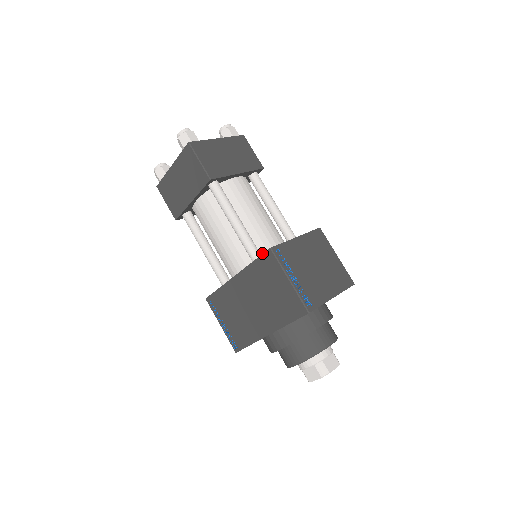
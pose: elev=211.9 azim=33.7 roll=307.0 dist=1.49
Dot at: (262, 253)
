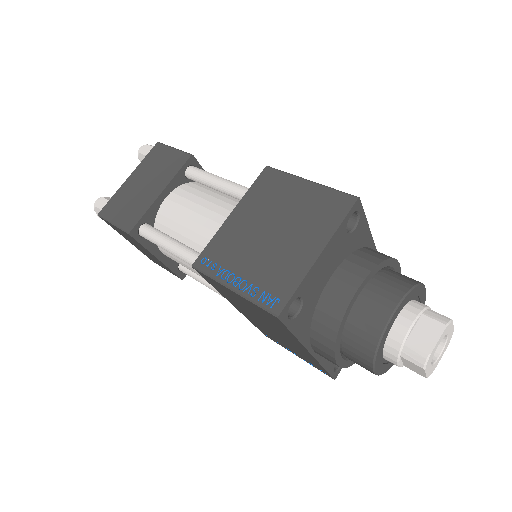
Dot at: occluded
